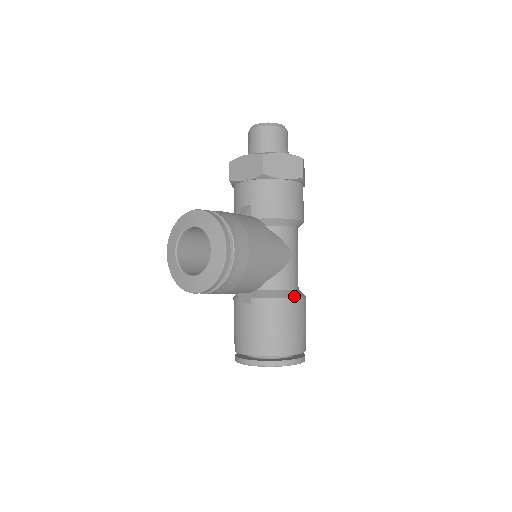
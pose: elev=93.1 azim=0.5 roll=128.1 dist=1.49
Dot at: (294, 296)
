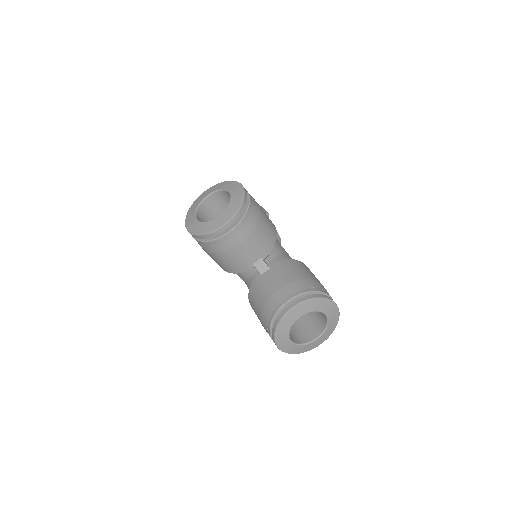
Dot at: occluded
